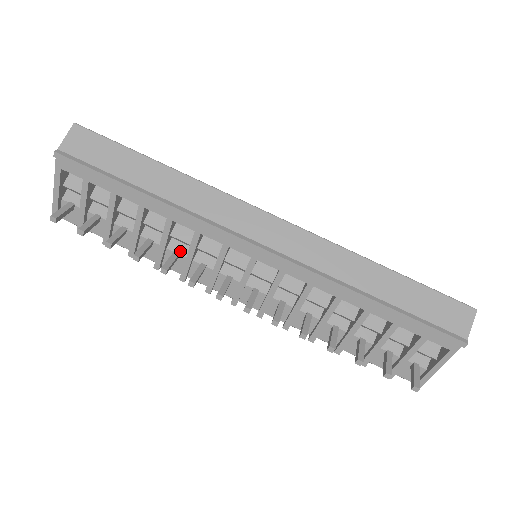
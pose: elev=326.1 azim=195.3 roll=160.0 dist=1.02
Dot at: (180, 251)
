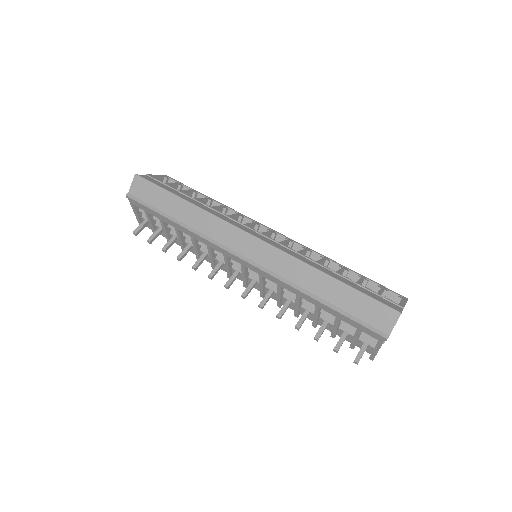
Dot at: occluded
